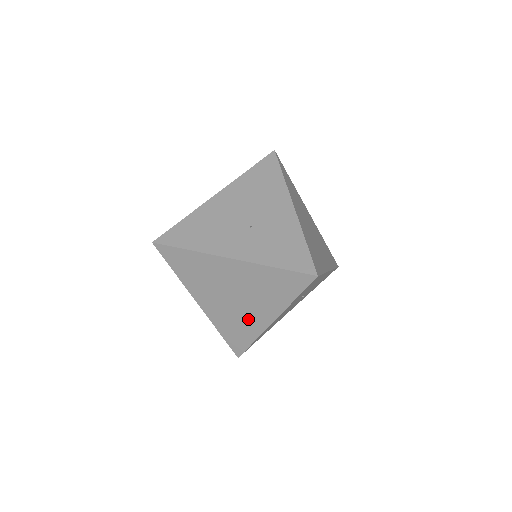
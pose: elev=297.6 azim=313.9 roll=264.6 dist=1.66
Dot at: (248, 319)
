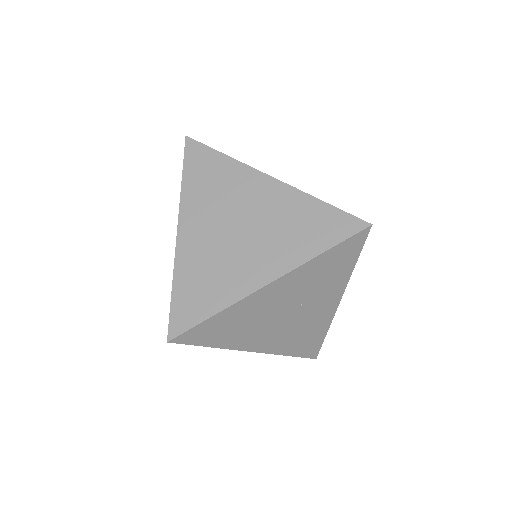
Dot at: (234, 271)
